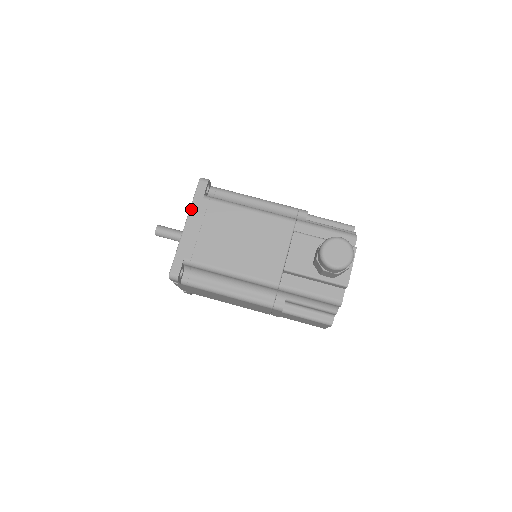
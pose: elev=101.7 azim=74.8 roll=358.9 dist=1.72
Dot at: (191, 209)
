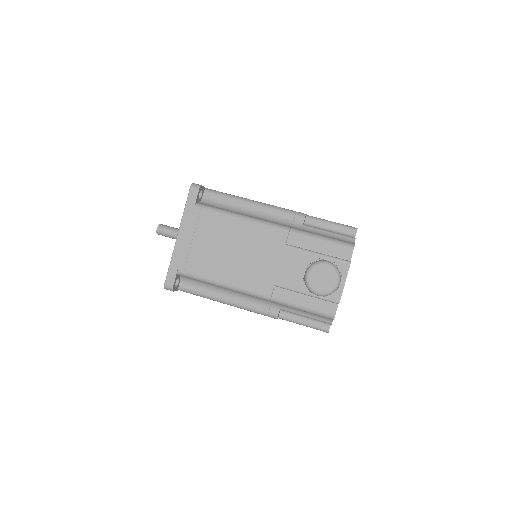
Dot at: (183, 219)
